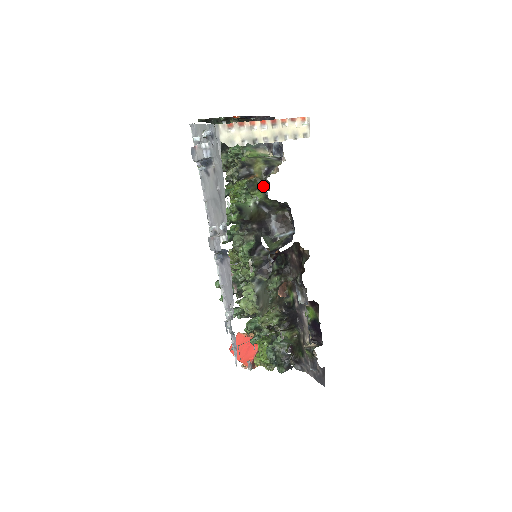
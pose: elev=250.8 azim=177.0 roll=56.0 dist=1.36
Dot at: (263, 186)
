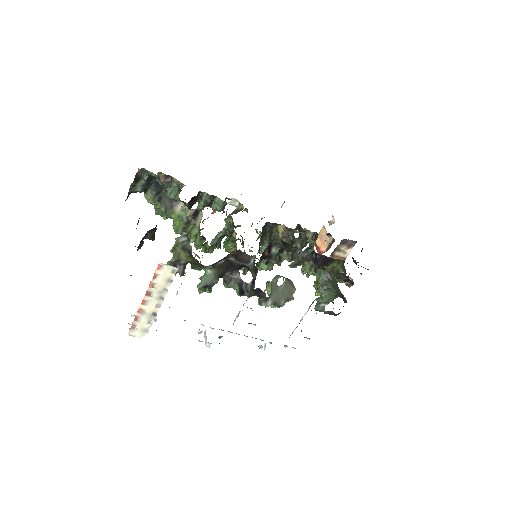
Dot at: (200, 264)
